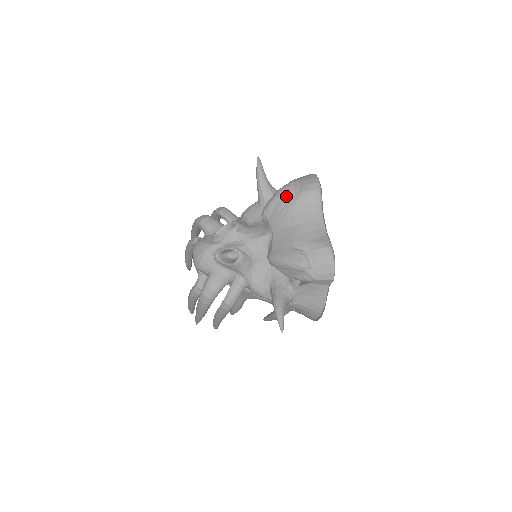
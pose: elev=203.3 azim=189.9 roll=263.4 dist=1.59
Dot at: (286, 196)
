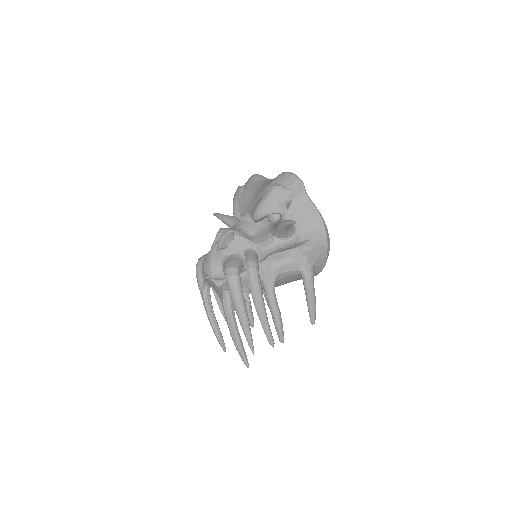
Dot at: (239, 190)
